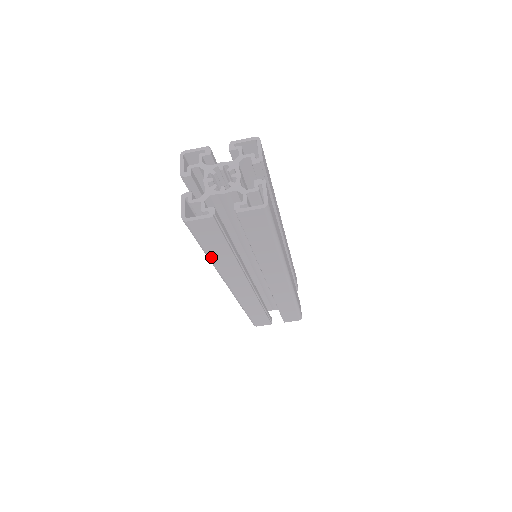
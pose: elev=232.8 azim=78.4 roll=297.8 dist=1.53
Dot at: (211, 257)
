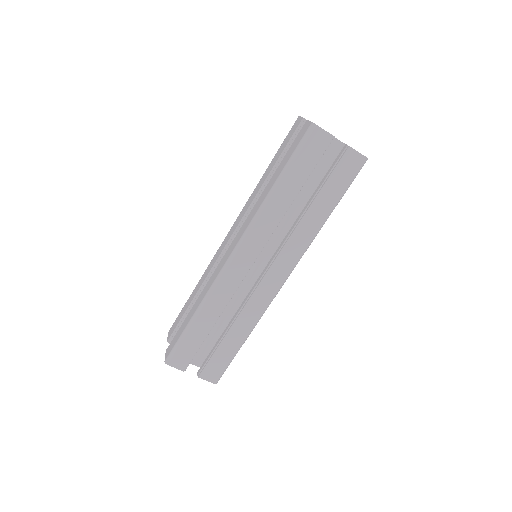
Dot at: (278, 187)
